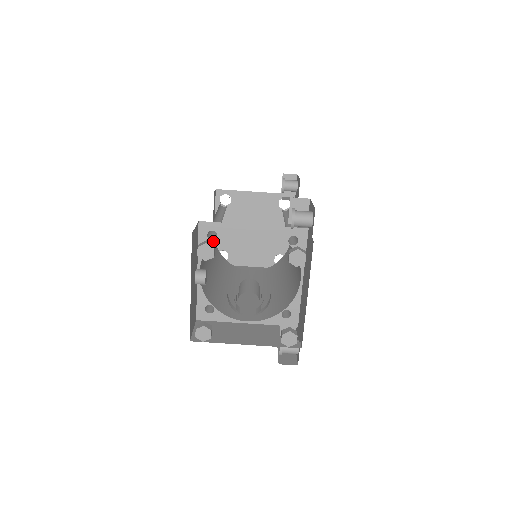
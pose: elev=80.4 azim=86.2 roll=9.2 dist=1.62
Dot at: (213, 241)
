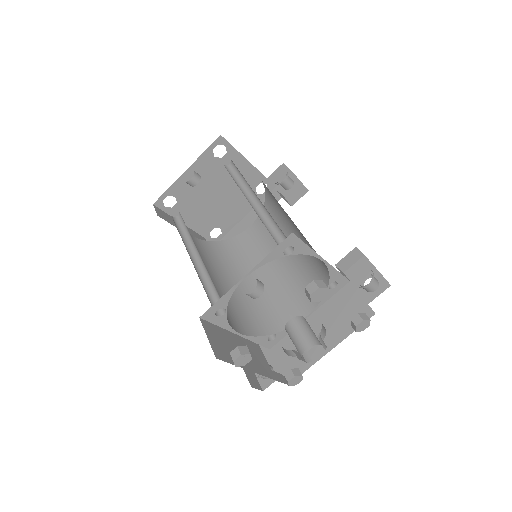
Dot at: (284, 256)
